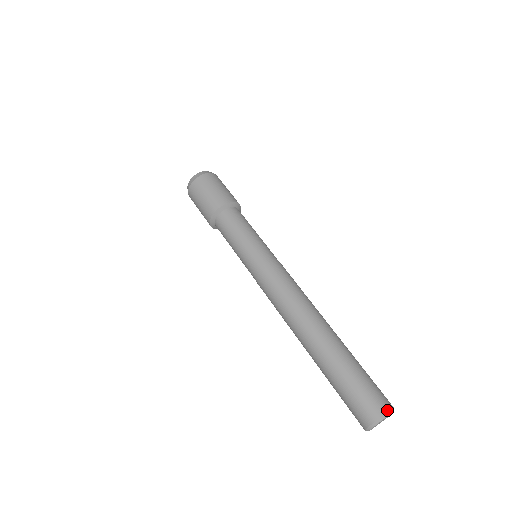
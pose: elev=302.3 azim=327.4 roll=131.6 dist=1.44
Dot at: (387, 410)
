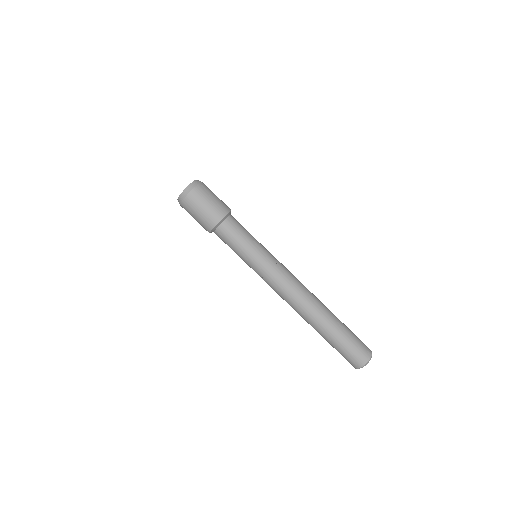
Dot at: (359, 367)
